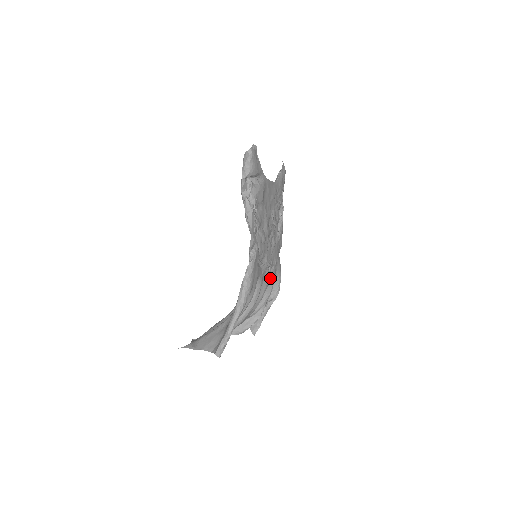
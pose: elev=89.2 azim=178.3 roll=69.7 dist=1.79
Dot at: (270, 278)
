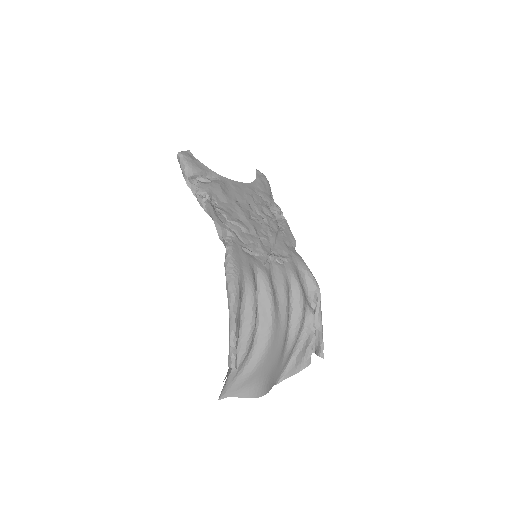
Dot at: (287, 272)
